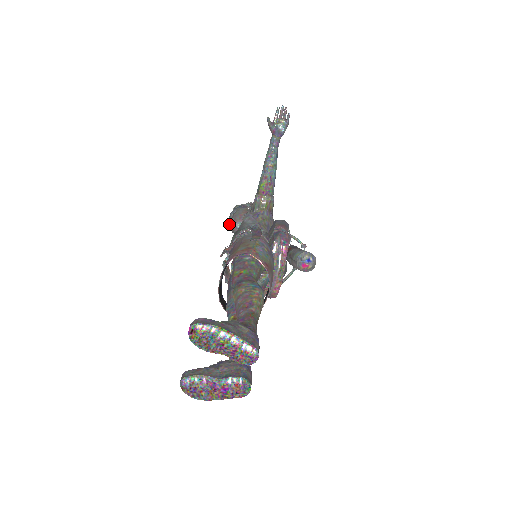
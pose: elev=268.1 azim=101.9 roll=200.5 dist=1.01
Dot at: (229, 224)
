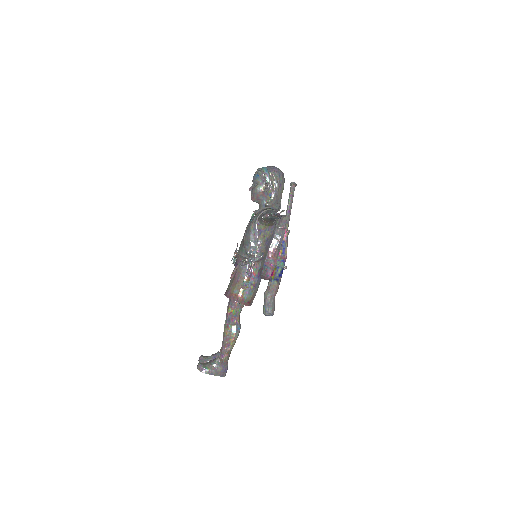
Dot at: (251, 191)
